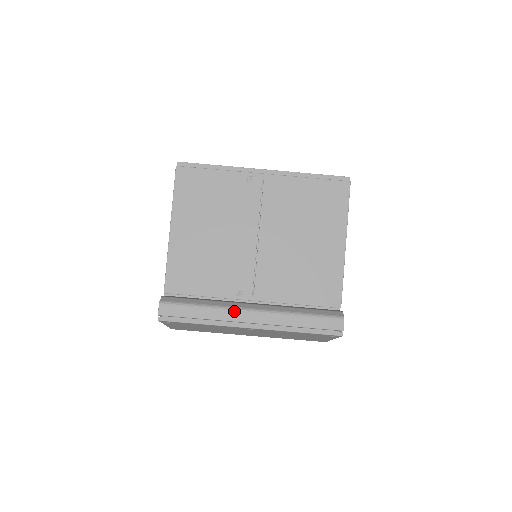
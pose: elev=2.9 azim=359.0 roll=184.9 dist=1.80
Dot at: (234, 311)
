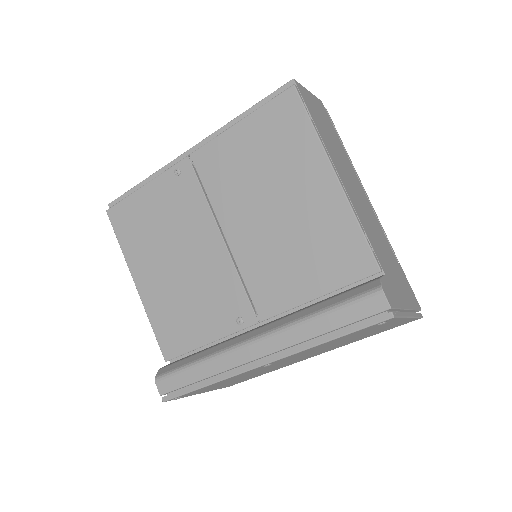
Dot at: (233, 352)
